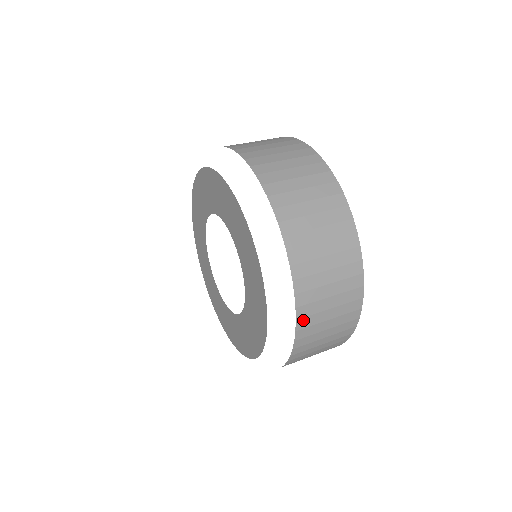
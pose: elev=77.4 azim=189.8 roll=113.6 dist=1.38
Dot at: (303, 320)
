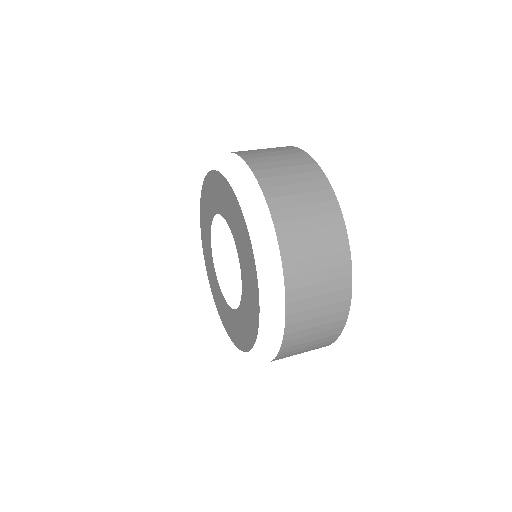
Dot at: occluded
